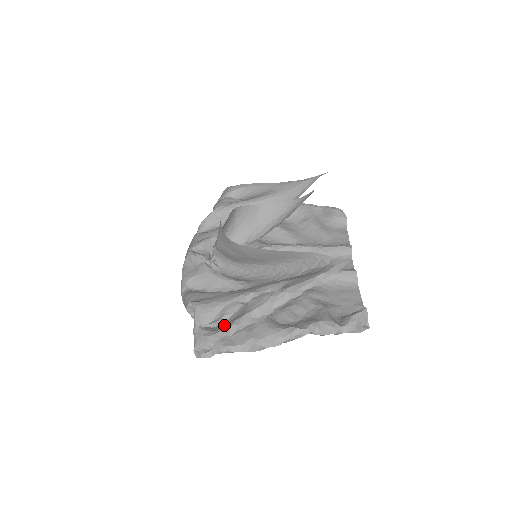
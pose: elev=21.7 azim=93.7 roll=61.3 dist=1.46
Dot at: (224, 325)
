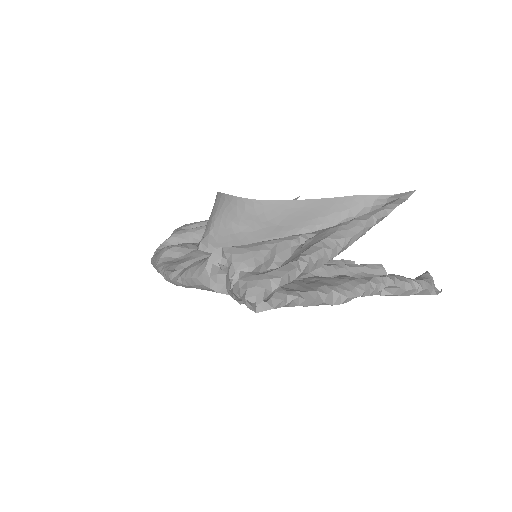
Dot at: occluded
